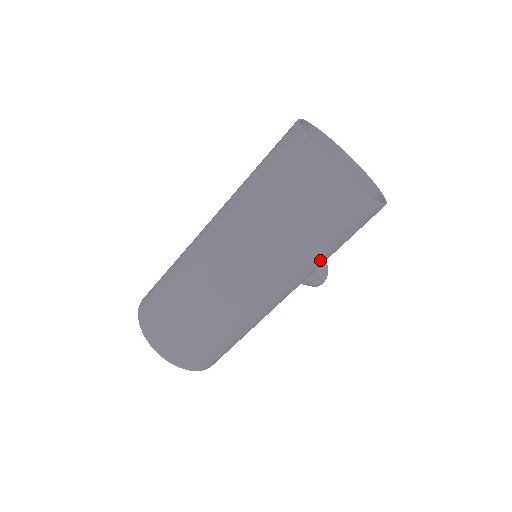
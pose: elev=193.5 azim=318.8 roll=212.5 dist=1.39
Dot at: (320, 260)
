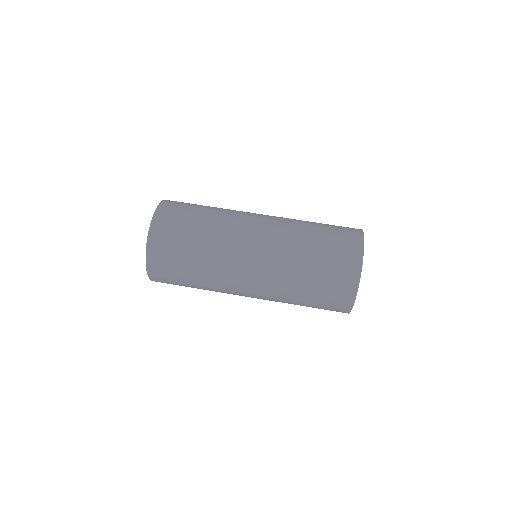
Dot at: occluded
